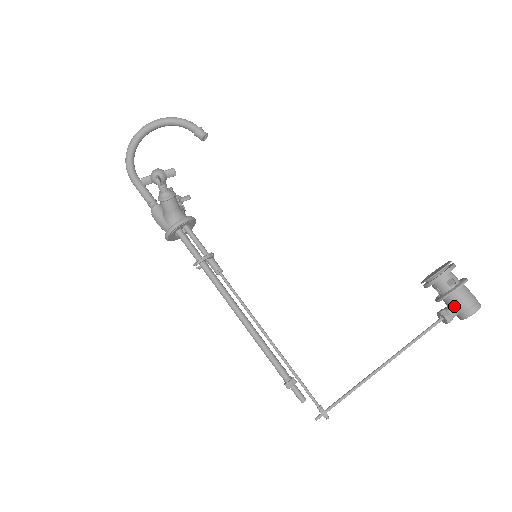
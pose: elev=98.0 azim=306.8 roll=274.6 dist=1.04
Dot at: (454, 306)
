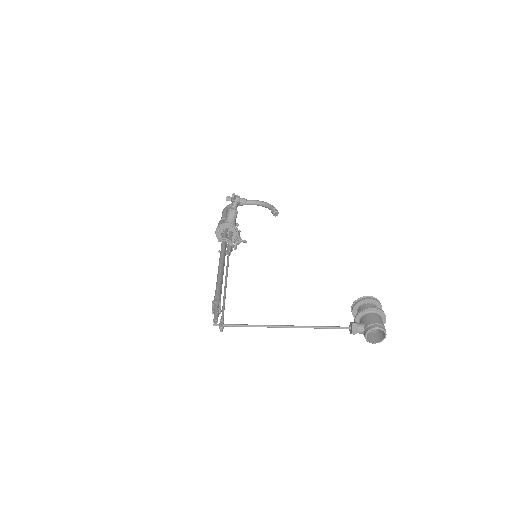
Dot at: (364, 322)
